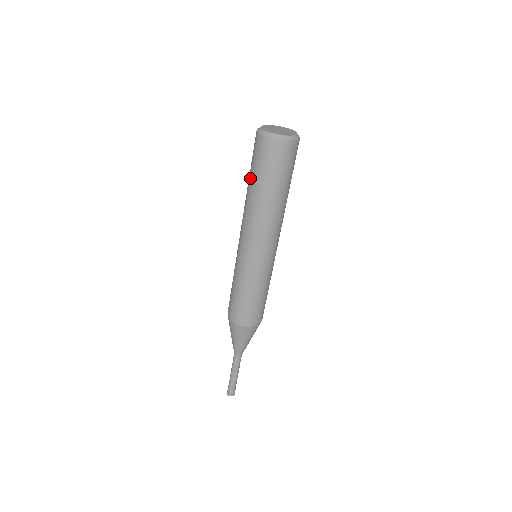
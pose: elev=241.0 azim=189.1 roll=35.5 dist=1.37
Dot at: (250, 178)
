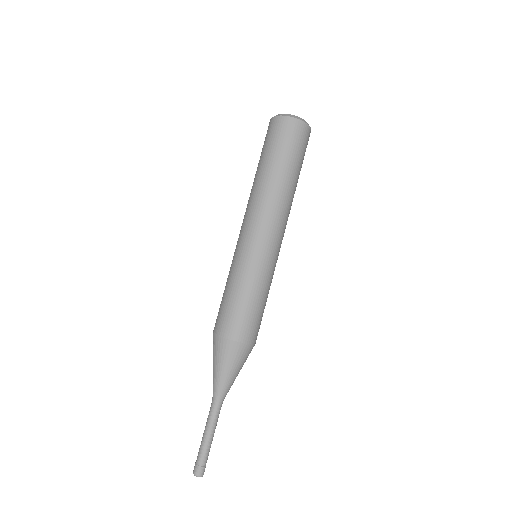
Dot at: (260, 161)
